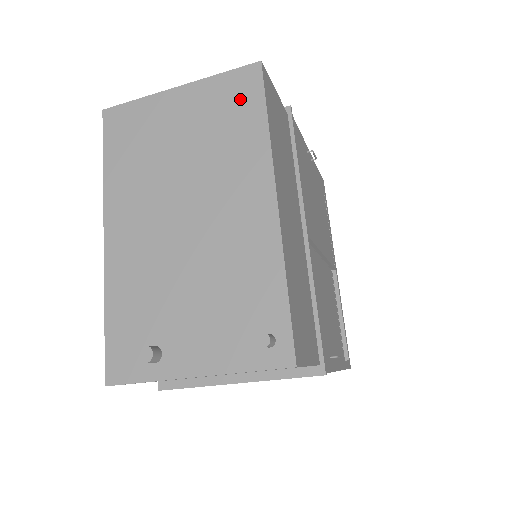
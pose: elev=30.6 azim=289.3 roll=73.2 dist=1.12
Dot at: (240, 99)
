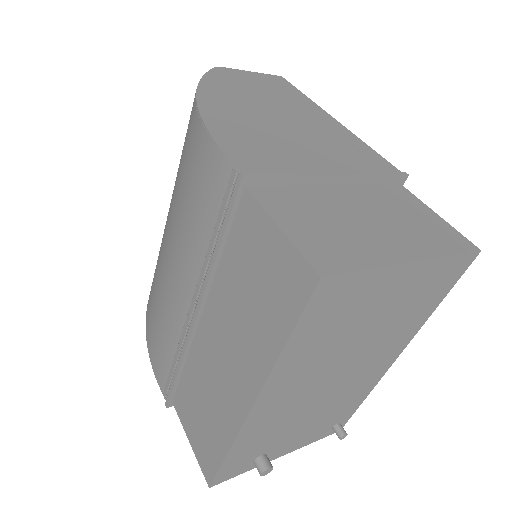
Dot at: (442, 285)
